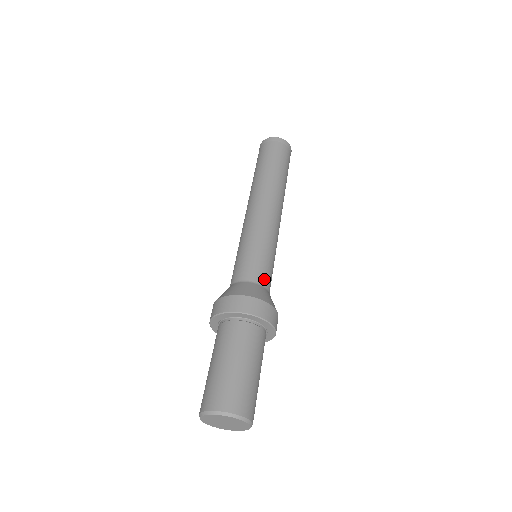
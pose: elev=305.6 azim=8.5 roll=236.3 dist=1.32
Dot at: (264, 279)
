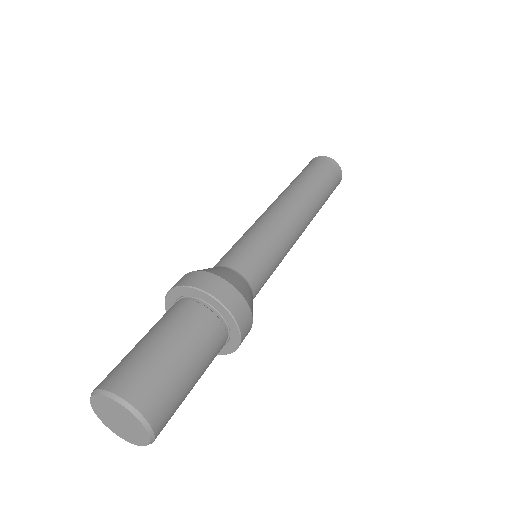
Dot at: (256, 283)
